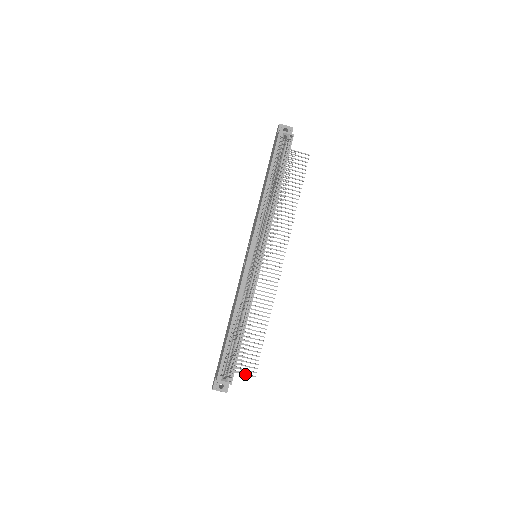
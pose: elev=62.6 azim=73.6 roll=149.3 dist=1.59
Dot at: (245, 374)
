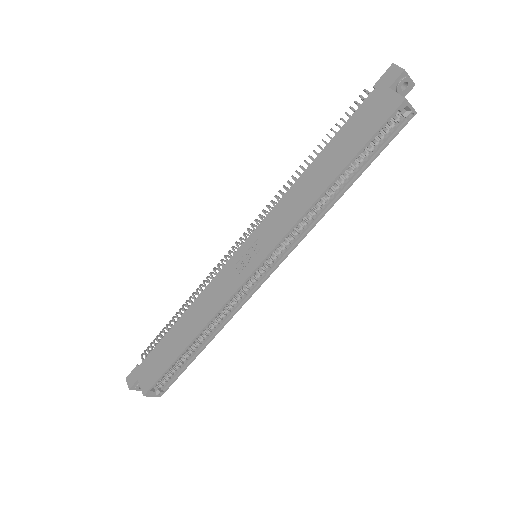
Dot at: occluded
